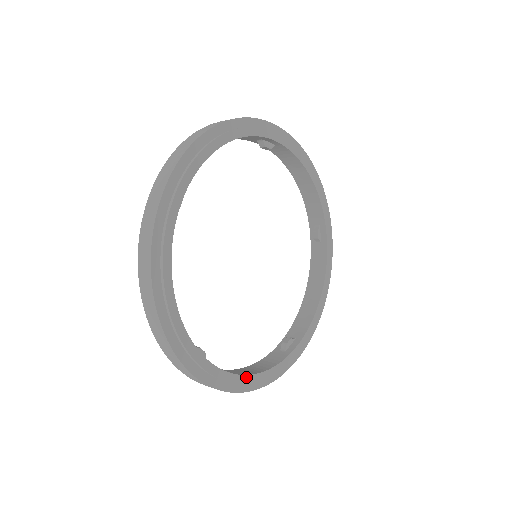
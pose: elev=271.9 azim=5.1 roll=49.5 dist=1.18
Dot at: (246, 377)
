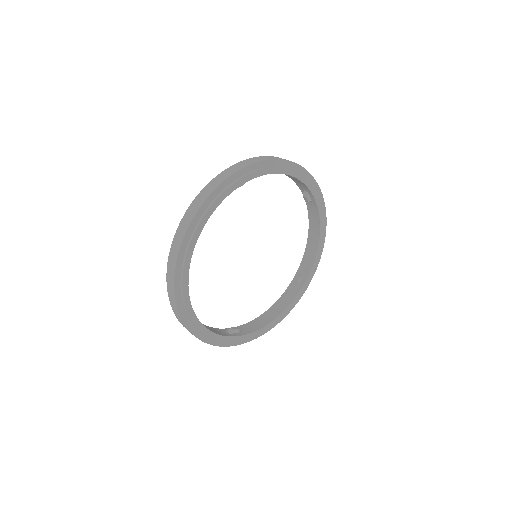
Dot at: (199, 322)
